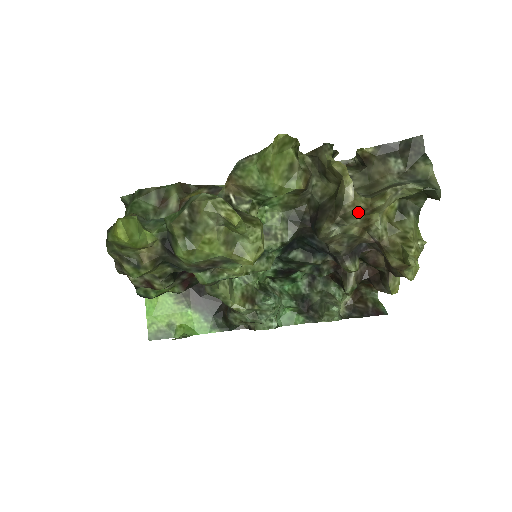
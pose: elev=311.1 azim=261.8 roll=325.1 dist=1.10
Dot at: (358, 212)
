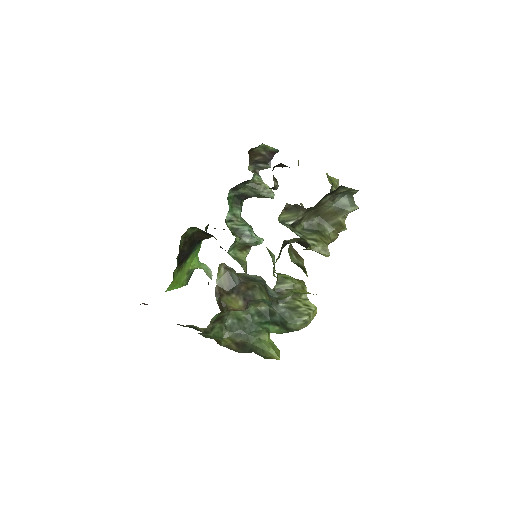
Dot at: (334, 238)
